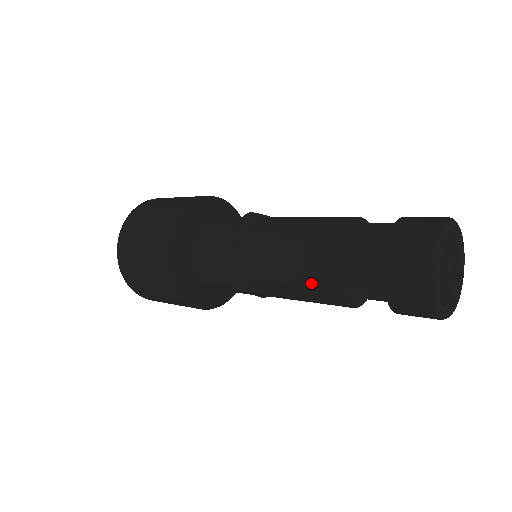
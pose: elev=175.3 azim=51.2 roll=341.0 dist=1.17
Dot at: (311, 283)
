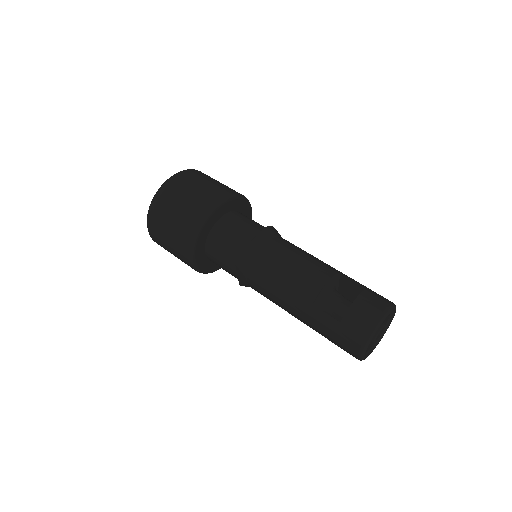
Dot at: occluded
